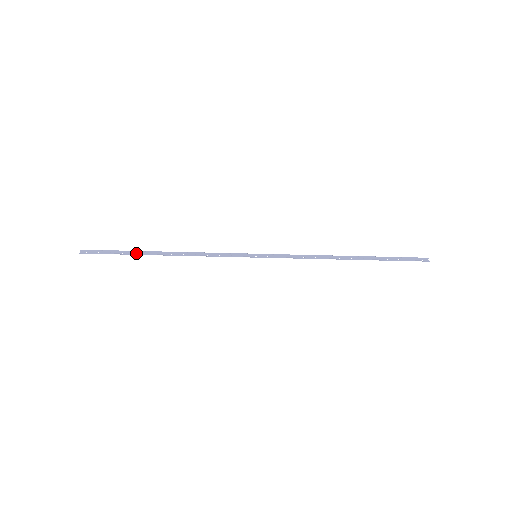
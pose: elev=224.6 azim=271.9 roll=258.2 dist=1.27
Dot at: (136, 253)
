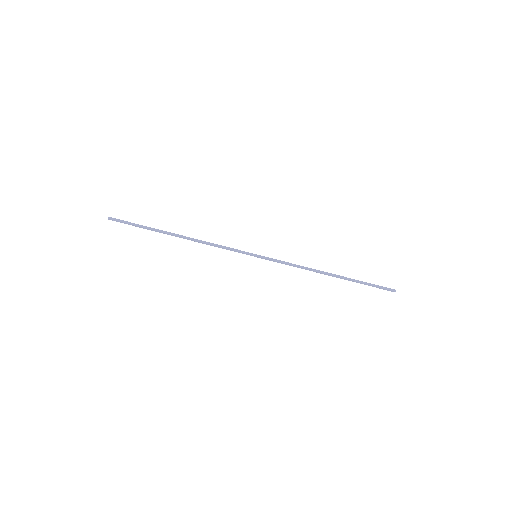
Dot at: (156, 231)
